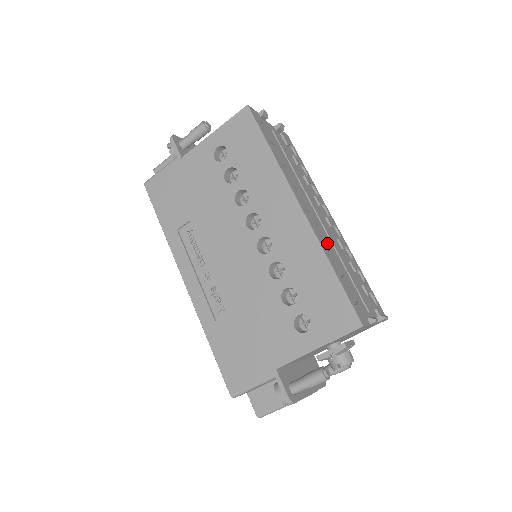
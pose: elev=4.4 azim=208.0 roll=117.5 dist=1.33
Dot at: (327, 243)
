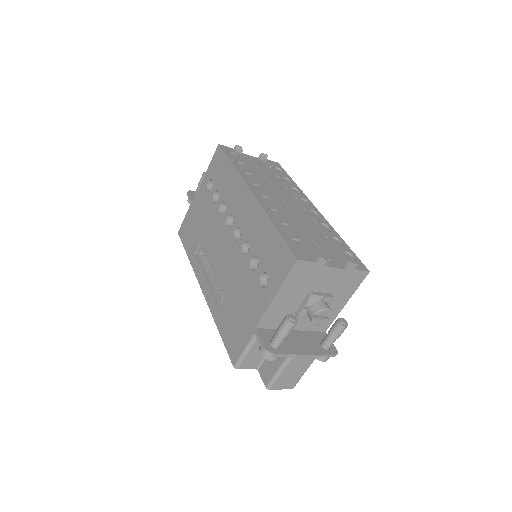
Dot at: (286, 216)
